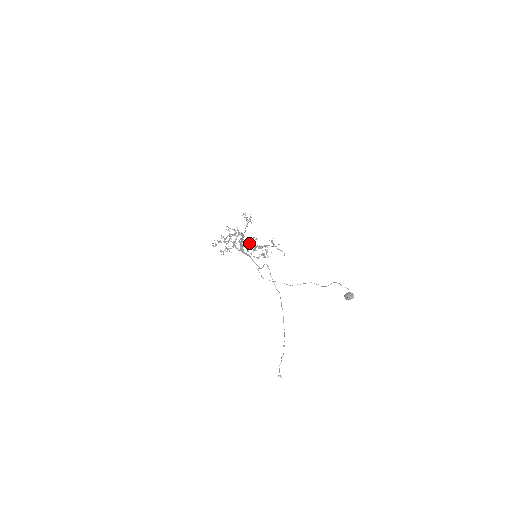
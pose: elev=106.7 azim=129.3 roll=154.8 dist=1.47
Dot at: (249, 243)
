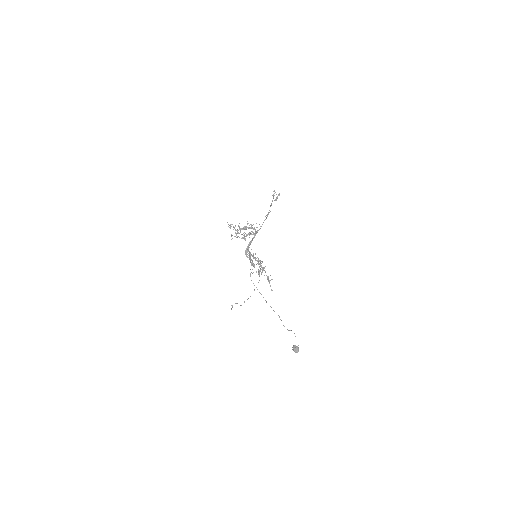
Dot at: (253, 257)
